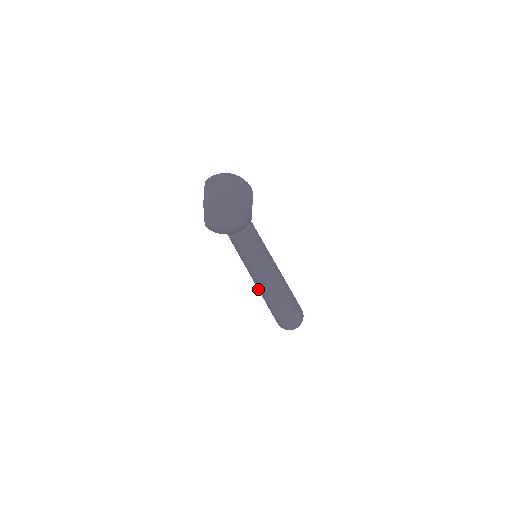
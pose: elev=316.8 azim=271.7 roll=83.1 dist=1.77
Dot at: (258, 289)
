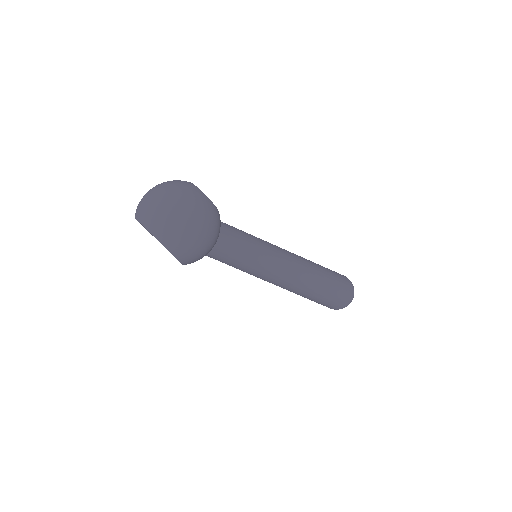
Dot at: (288, 290)
